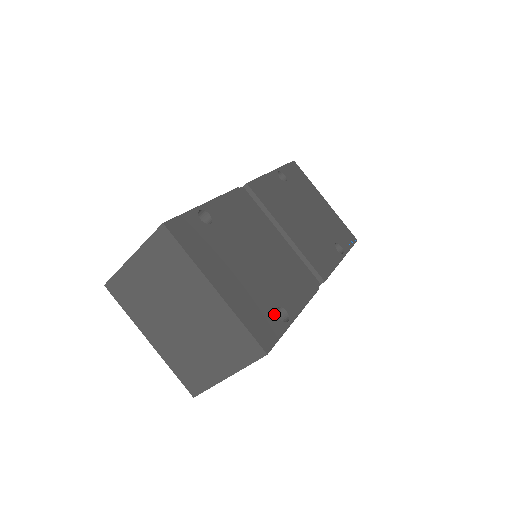
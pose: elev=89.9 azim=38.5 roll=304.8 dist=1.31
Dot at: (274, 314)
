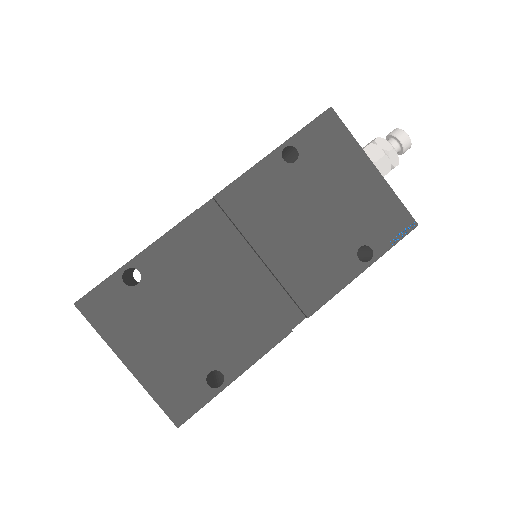
Dot at: (202, 381)
